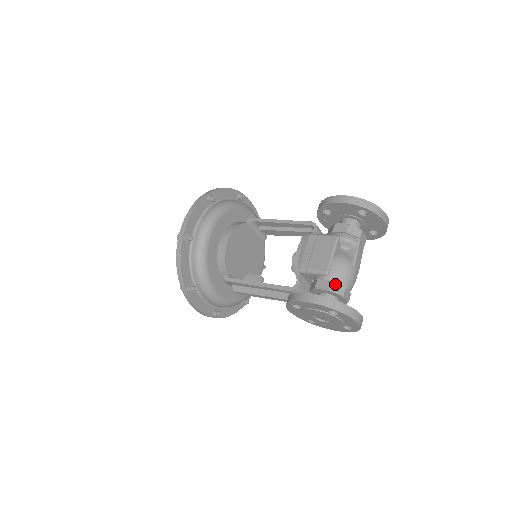
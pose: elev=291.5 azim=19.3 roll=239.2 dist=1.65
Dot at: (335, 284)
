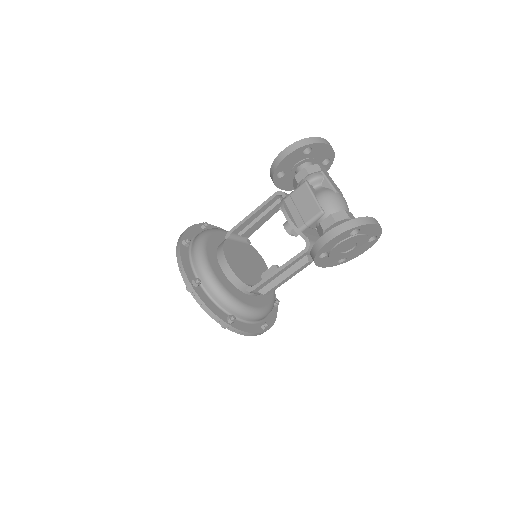
Dot at: (335, 214)
